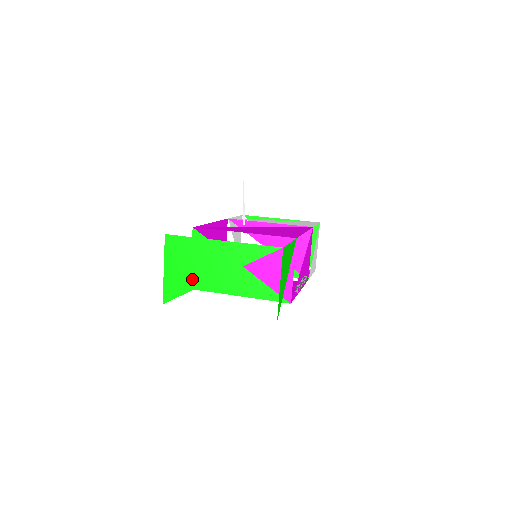
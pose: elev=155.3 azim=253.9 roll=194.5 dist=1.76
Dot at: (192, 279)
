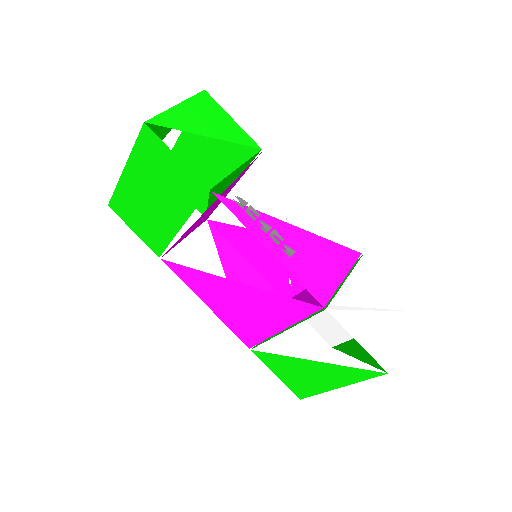
Dot at: occluded
